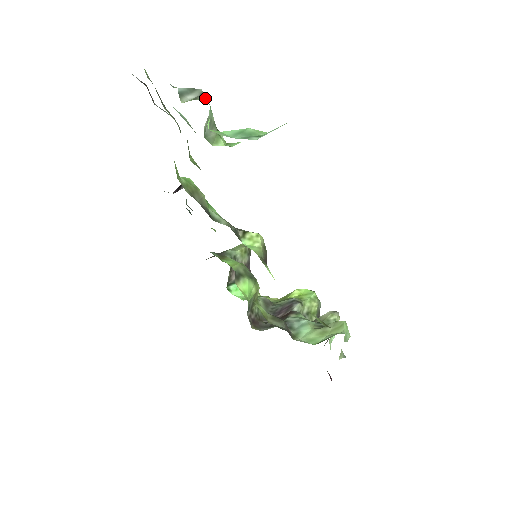
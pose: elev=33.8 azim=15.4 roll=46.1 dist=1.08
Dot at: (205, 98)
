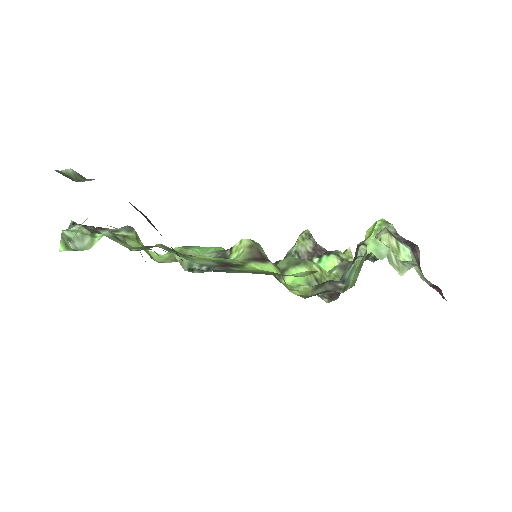
Dot at: (75, 224)
